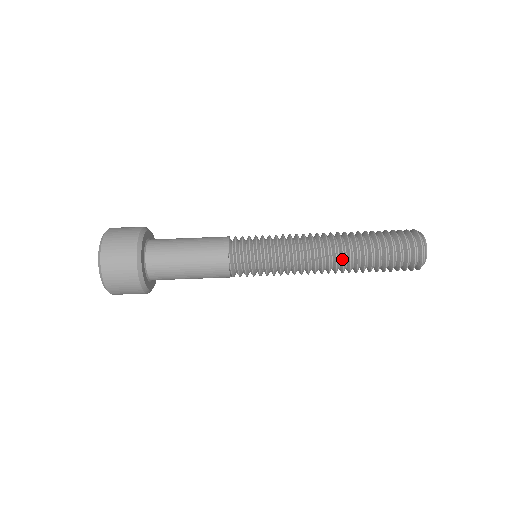
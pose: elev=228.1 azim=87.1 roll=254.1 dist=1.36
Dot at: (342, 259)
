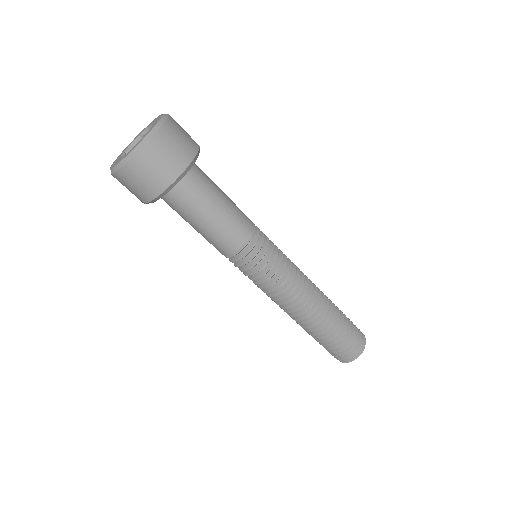
Dot at: (321, 308)
